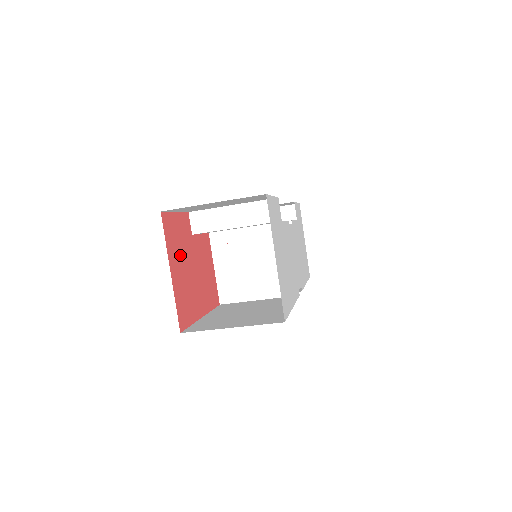
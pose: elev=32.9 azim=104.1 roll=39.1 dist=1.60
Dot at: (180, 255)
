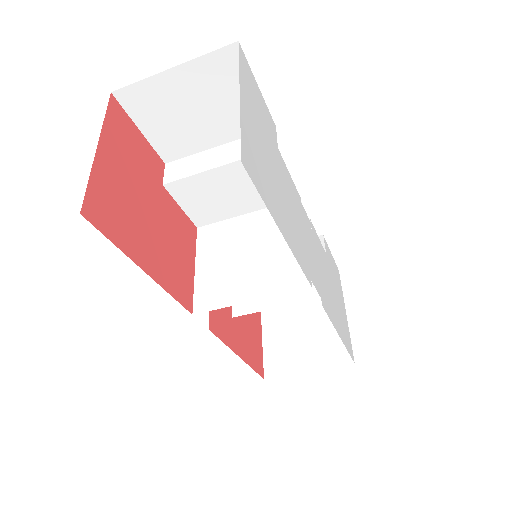
Dot at: (128, 164)
